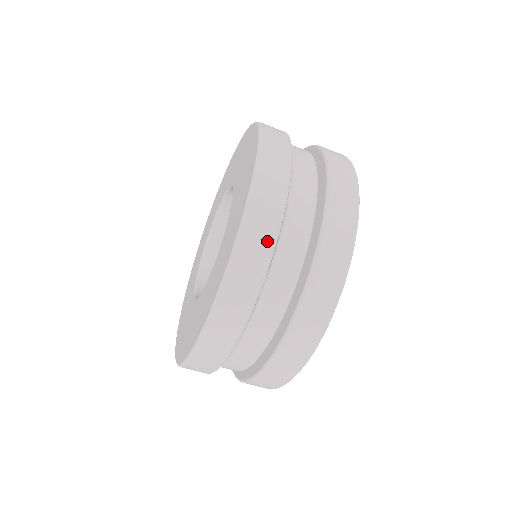
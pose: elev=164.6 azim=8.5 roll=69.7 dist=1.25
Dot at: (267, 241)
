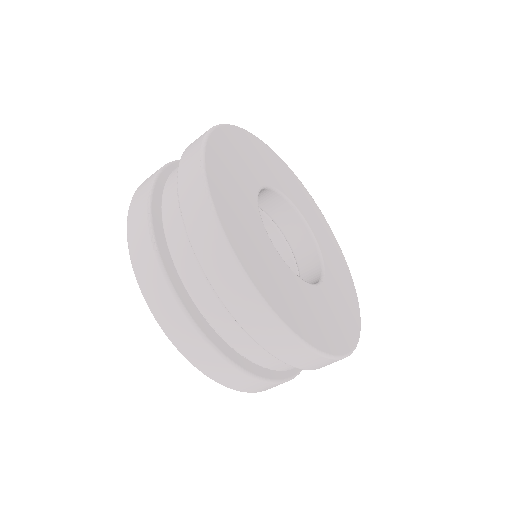
Dot at: (143, 215)
